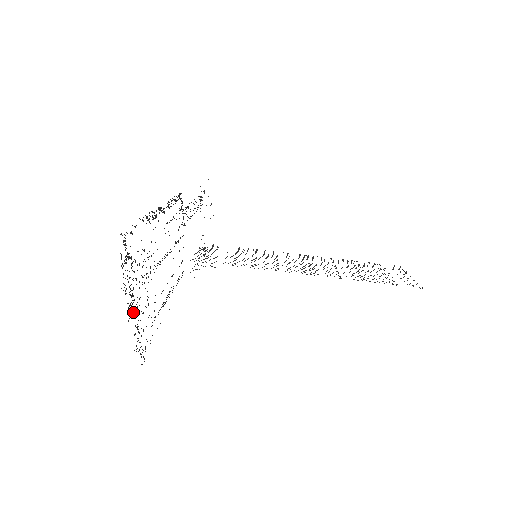
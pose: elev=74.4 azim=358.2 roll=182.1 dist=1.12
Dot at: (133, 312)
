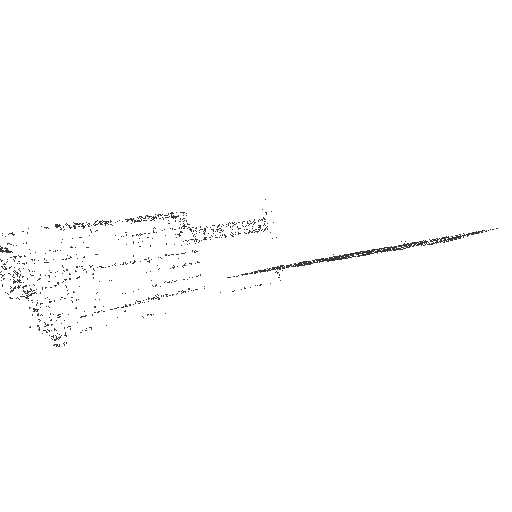
Dot at: occluded
